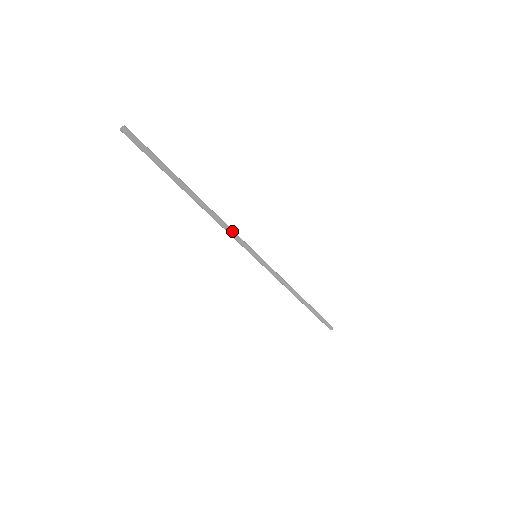
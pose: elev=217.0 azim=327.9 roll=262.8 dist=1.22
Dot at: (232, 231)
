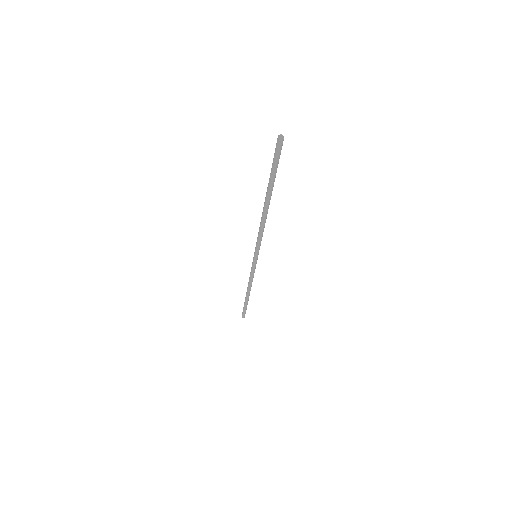
Dot at: (262, 234)
